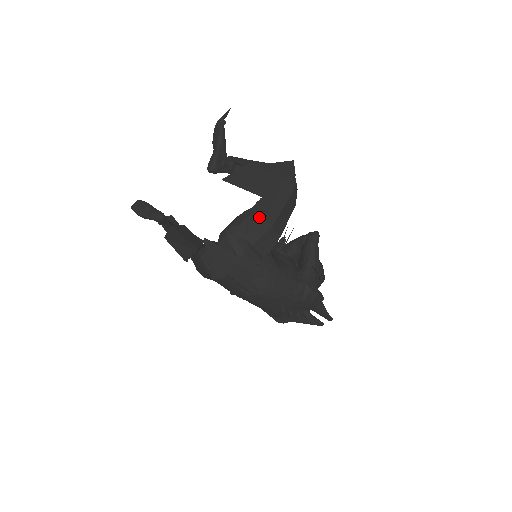
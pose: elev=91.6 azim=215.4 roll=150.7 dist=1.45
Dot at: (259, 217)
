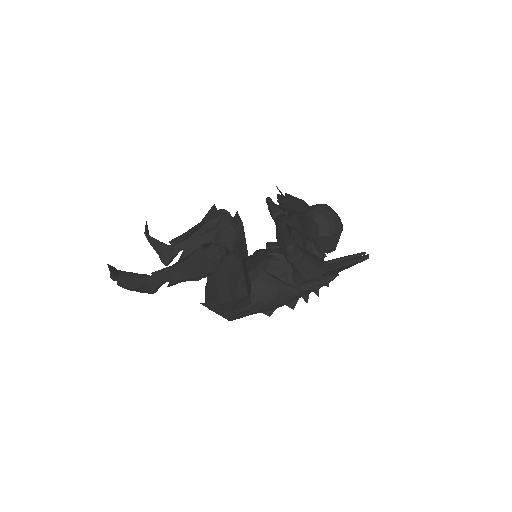
Dot at: (217, 301)
